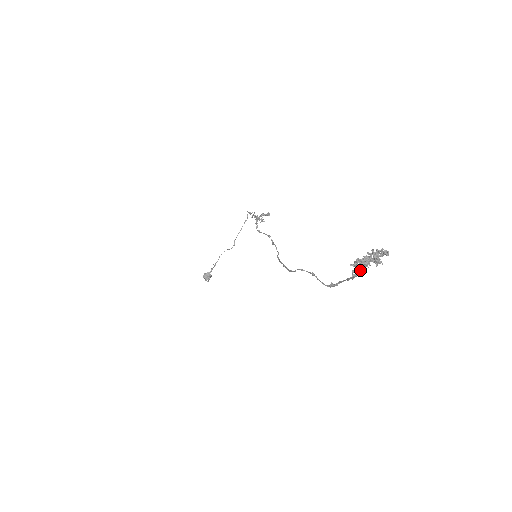
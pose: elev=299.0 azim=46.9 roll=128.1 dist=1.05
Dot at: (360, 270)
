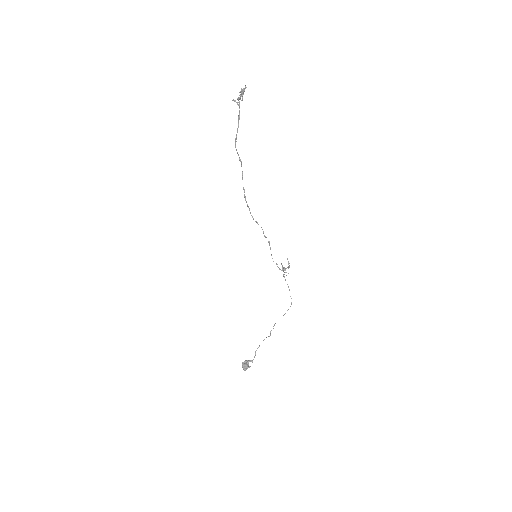
Dot at: (239, 106)
